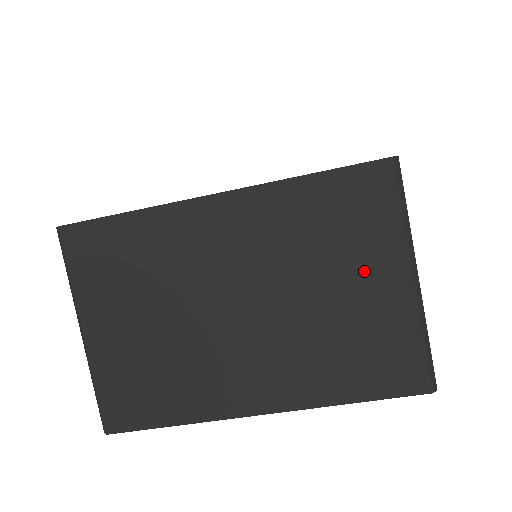
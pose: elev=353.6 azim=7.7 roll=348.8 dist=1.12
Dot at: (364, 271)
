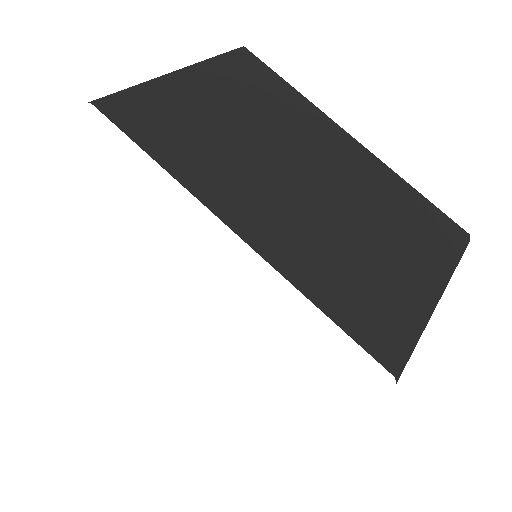
Dot at: (408, 255)
